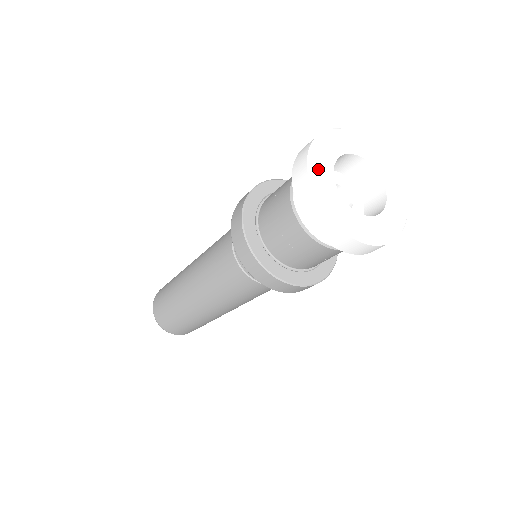
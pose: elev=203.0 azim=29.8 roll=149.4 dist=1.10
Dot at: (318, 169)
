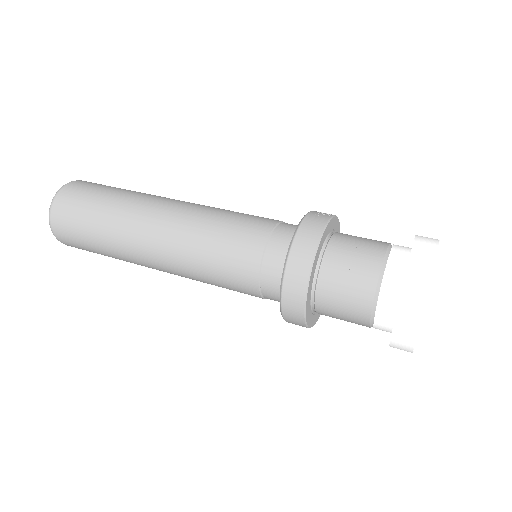
Dot at: occluded
